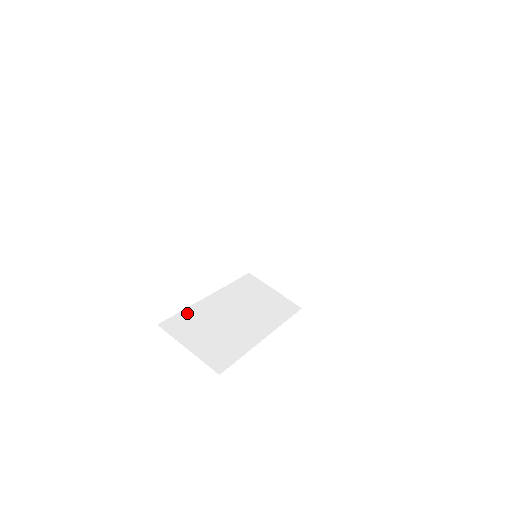
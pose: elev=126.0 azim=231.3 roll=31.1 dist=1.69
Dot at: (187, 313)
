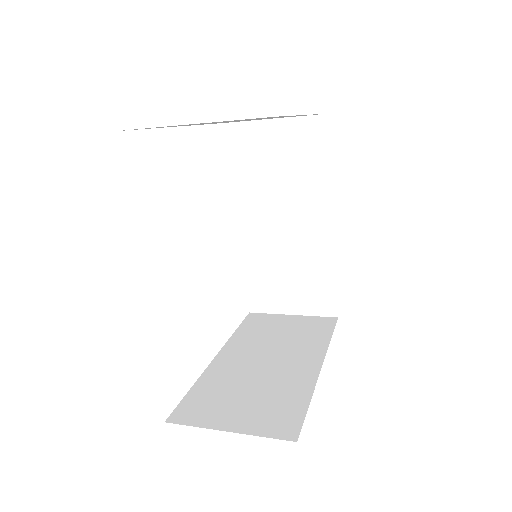
Dot at: (199, 388)
